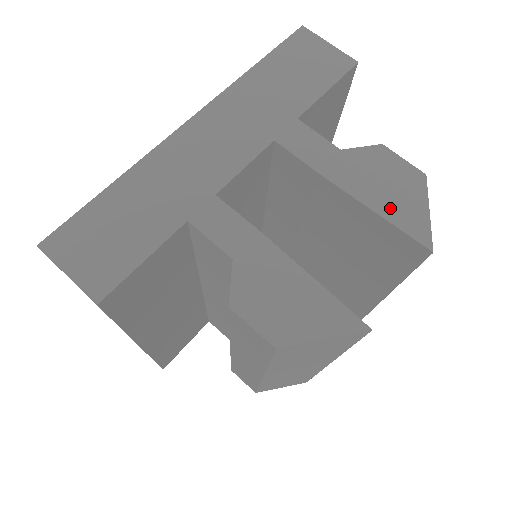
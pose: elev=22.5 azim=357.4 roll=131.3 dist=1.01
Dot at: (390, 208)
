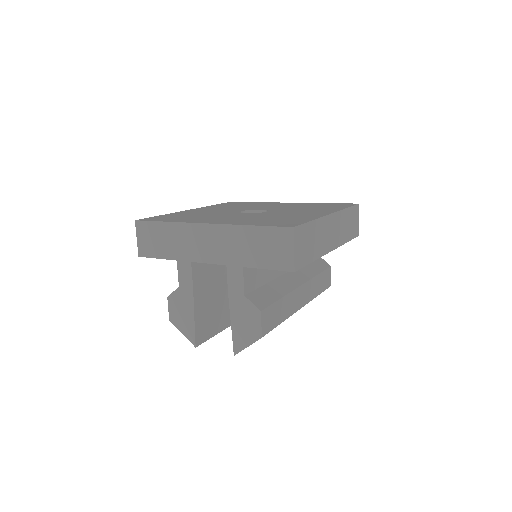
Dot at: (237, 331)
